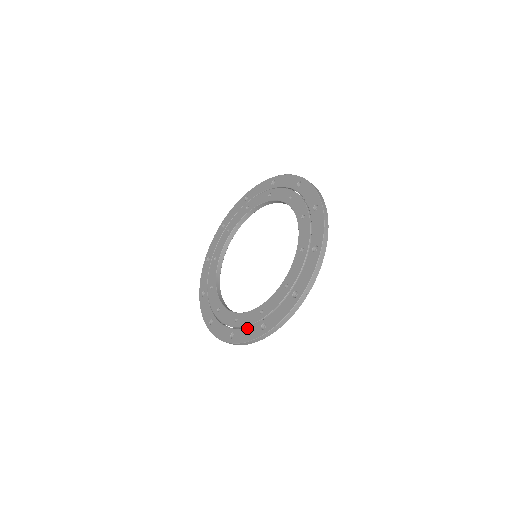
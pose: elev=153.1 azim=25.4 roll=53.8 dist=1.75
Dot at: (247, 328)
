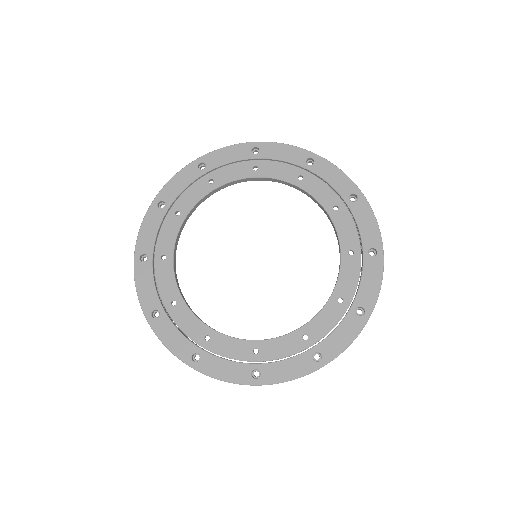
Dot at: (335, 331)
